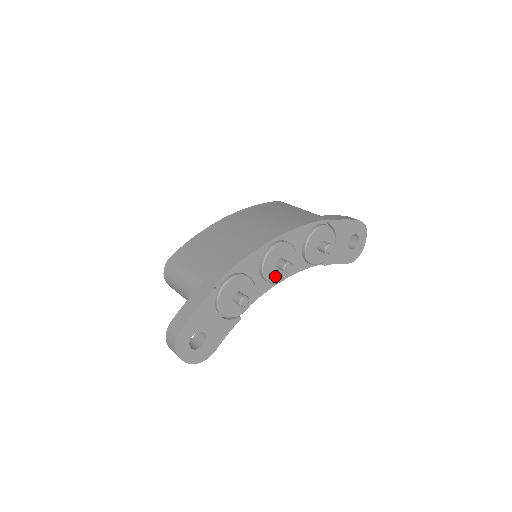
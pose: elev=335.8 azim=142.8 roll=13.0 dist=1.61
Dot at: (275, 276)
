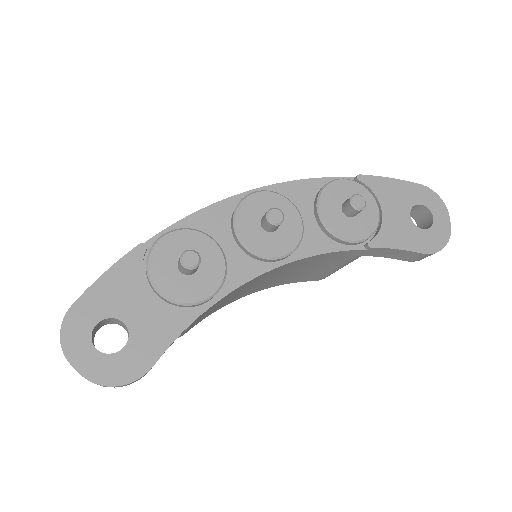
Dot at: (264, 244)
